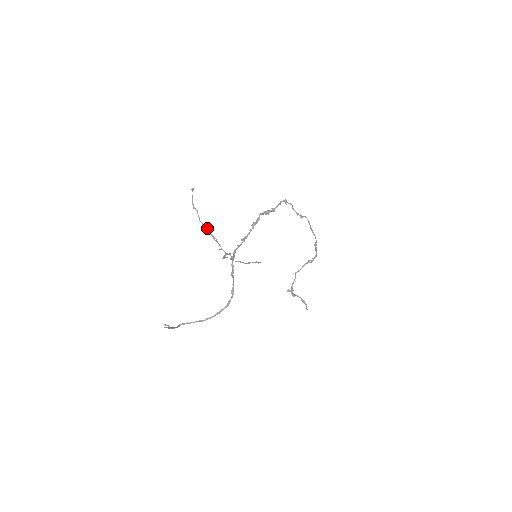
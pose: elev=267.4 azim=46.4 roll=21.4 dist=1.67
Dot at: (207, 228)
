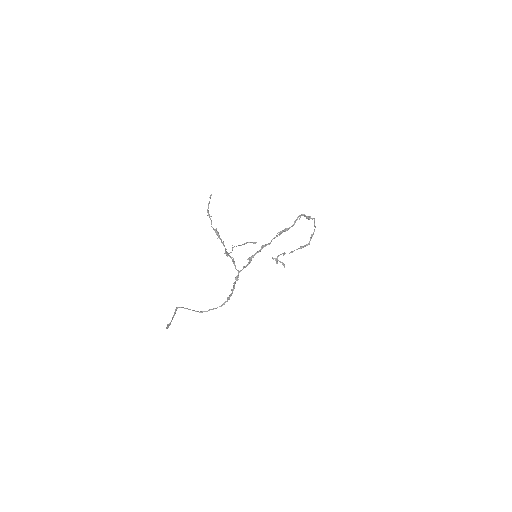
Dot at: (217, 232)
